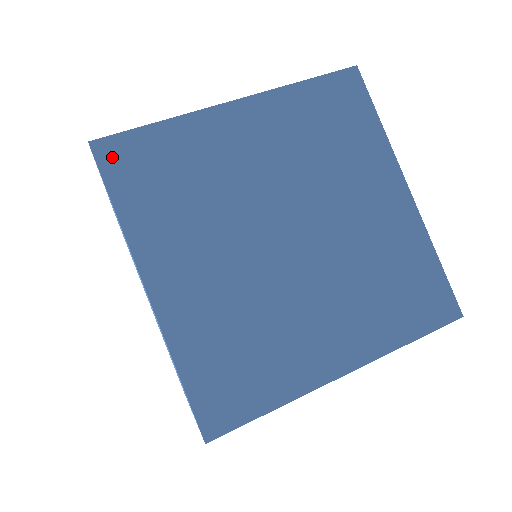
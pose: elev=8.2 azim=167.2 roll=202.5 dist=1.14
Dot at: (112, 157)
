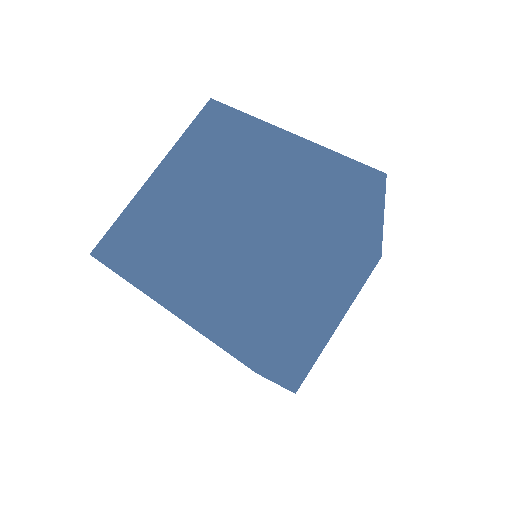
Dot at: (267, 364)
